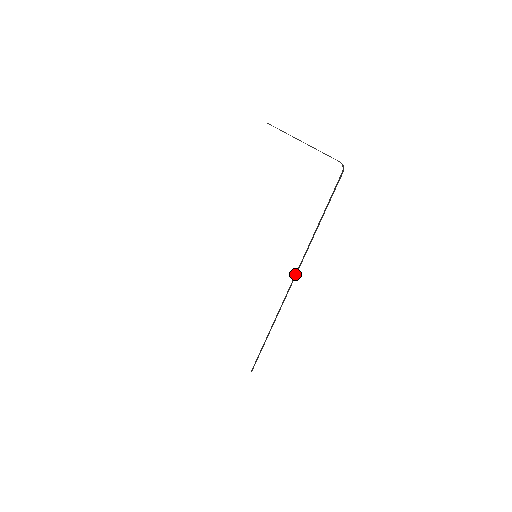
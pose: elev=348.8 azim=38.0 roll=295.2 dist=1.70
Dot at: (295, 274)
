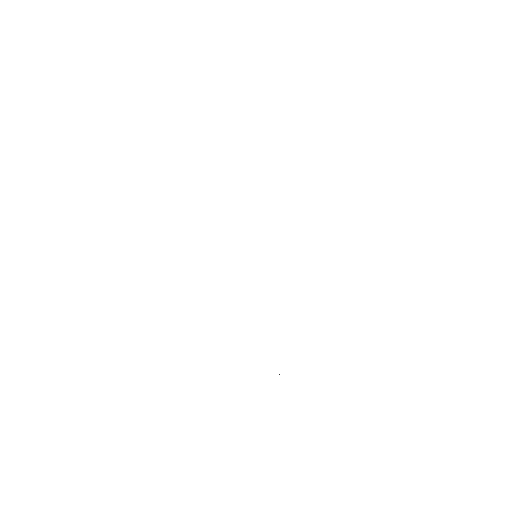
Dot at: occluded
